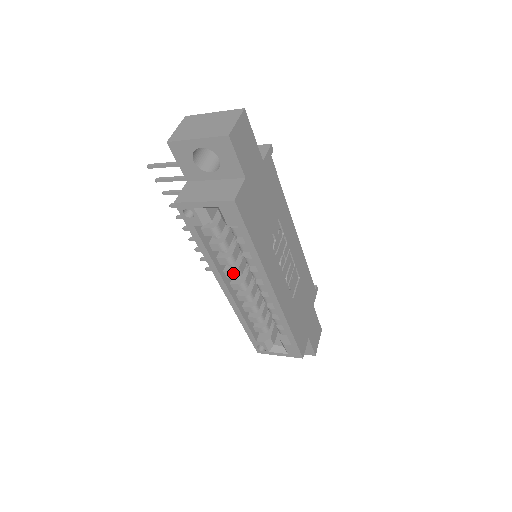
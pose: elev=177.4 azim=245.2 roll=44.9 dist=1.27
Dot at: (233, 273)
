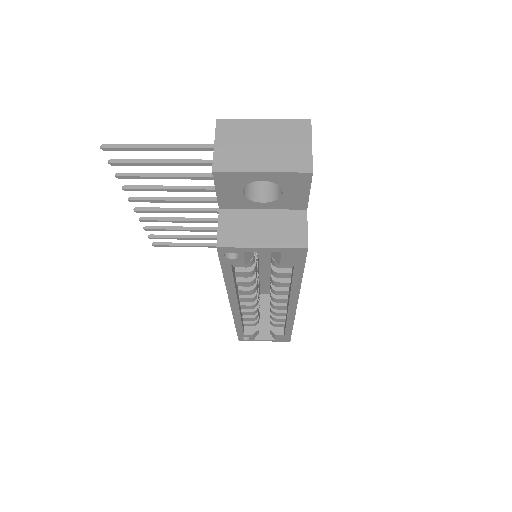
Dot at: (249, 291)
